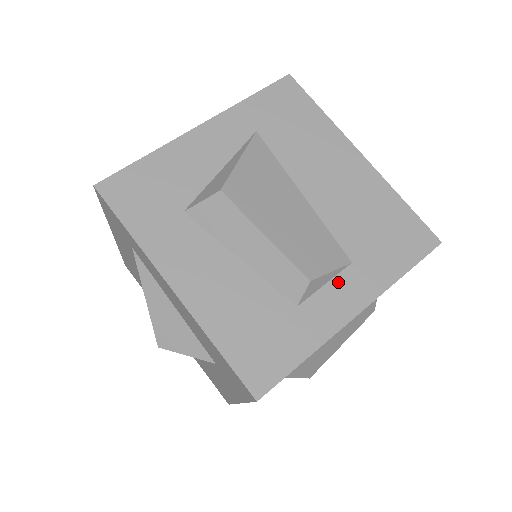
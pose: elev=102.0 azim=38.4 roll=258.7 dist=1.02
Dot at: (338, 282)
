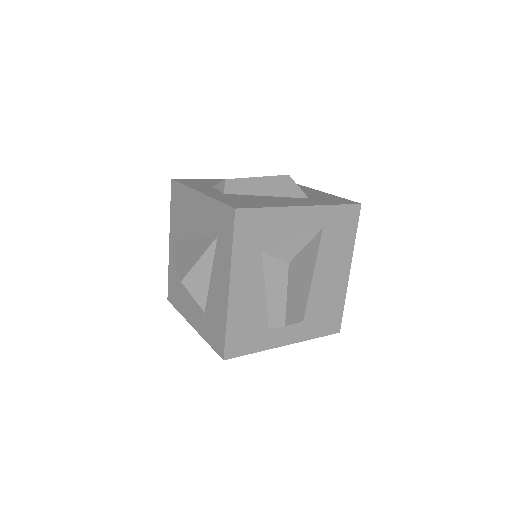
Dot at: (291, 327)
